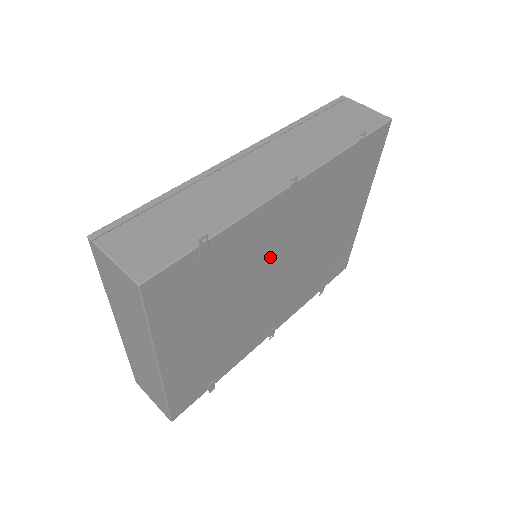
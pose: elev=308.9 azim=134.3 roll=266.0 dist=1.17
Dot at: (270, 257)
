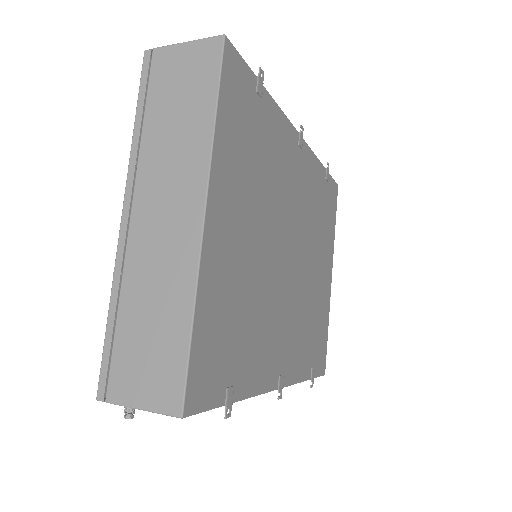
Dot at: (287, 209)
